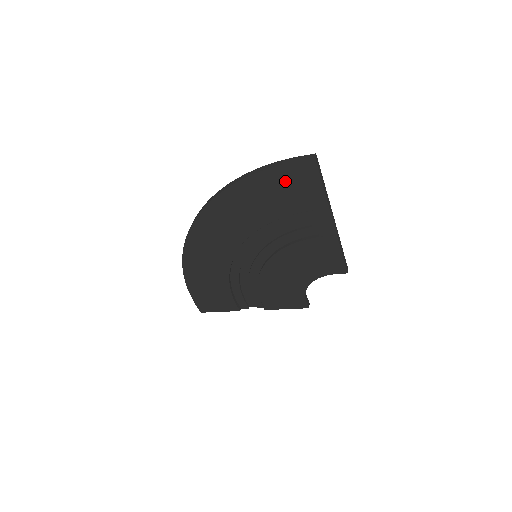
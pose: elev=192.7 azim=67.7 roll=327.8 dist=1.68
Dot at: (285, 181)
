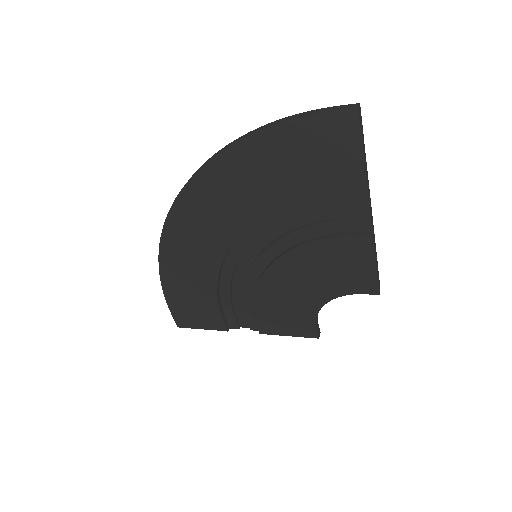
Dot at: (309, 143)
